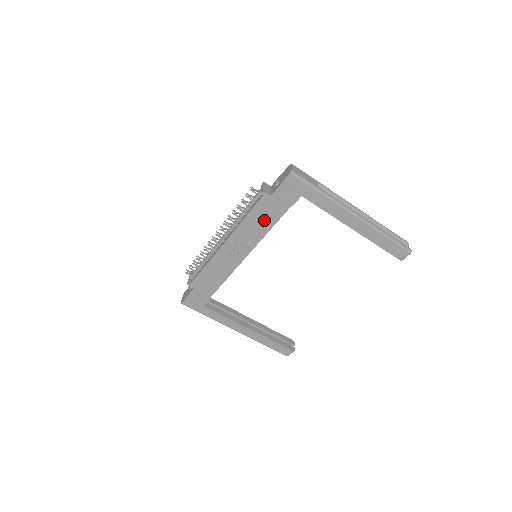
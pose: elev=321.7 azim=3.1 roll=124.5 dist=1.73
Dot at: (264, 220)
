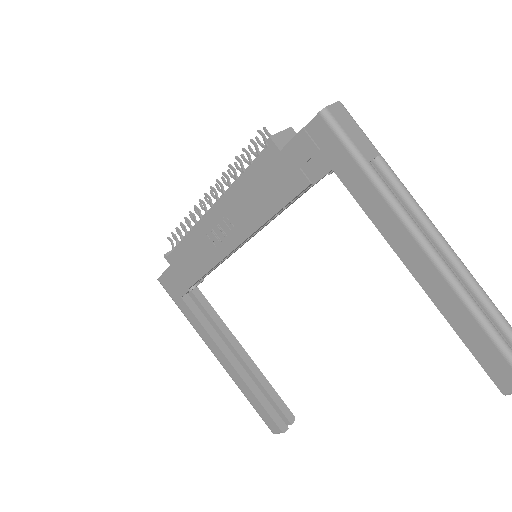
Dot at: (266, 194)
